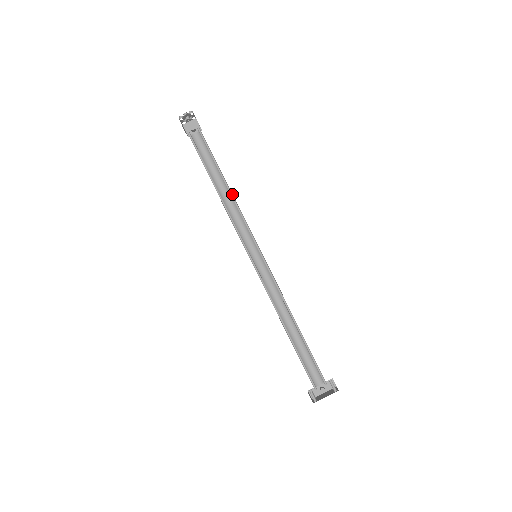
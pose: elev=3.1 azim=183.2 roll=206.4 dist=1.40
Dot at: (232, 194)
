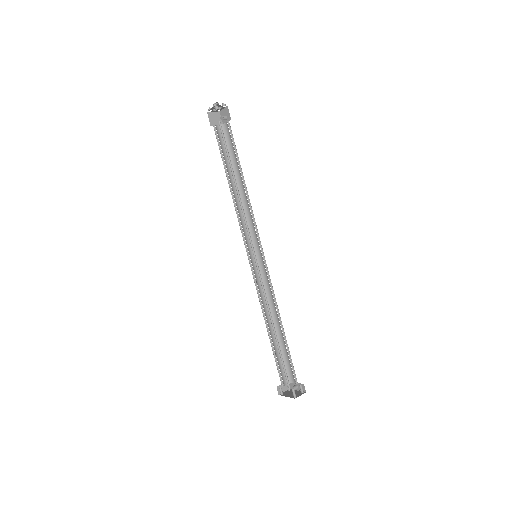
Dot at: (239, 194)
